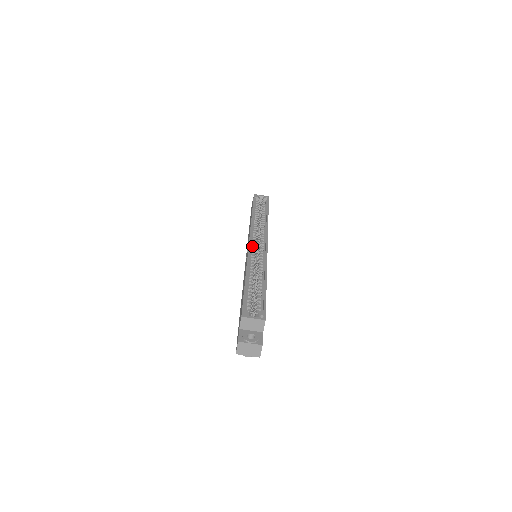
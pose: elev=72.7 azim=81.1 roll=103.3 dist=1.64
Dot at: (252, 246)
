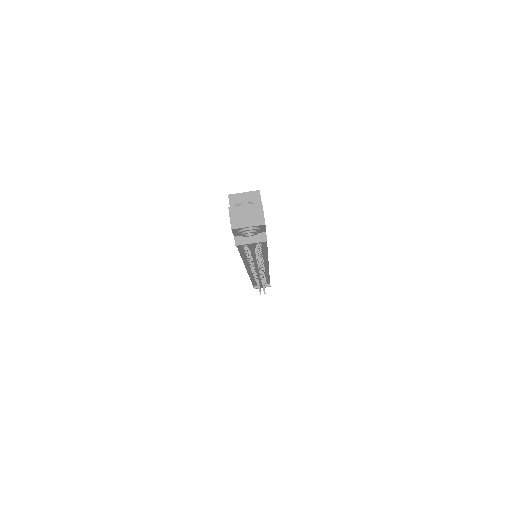
Dot at: occluded
